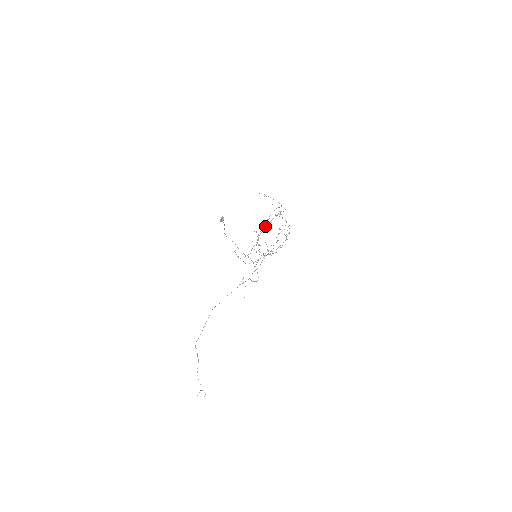
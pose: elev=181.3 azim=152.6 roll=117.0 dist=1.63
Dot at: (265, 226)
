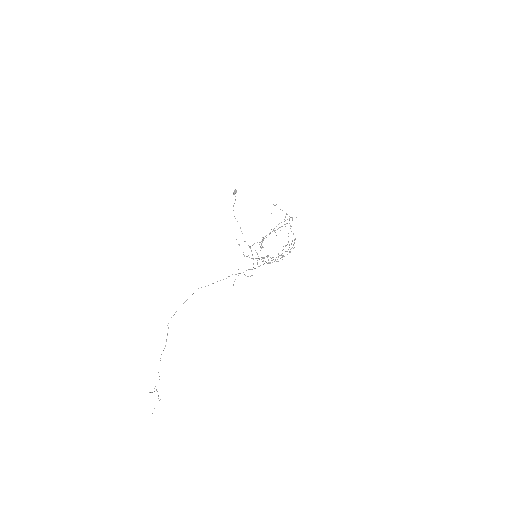
Dot at: (272, 231)
